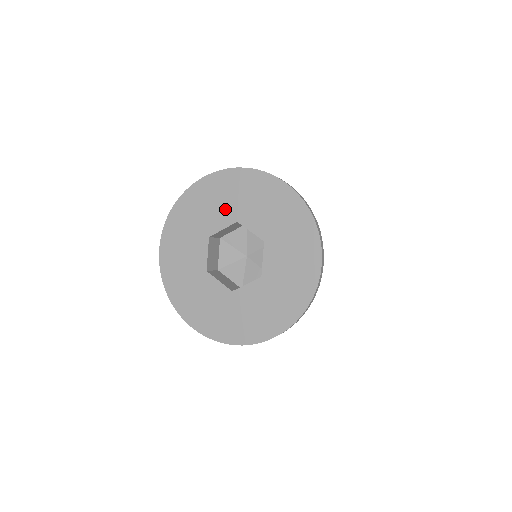
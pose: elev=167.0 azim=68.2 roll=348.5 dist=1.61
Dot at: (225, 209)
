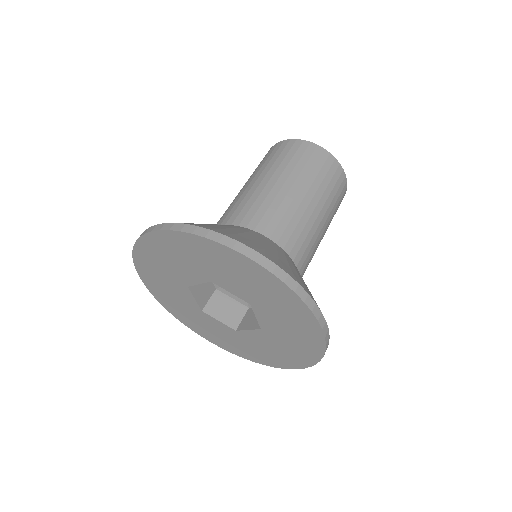
Dot at: (191, 268)
